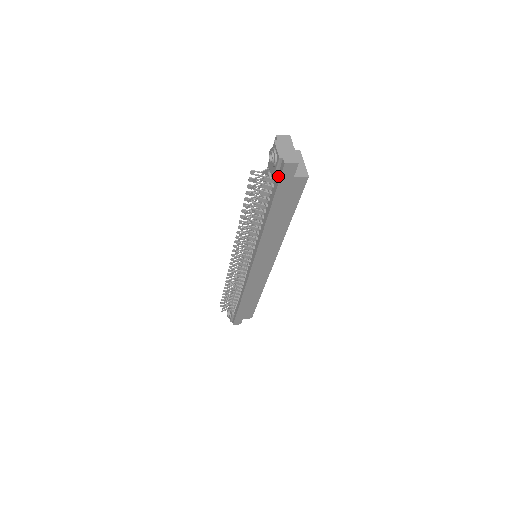
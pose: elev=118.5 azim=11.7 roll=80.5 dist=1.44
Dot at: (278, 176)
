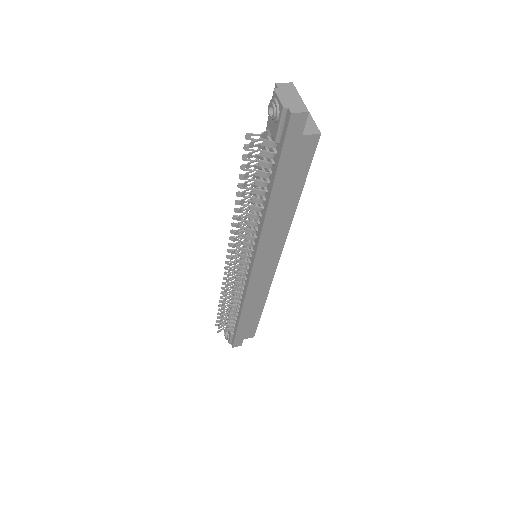
Dot at: (282, 135)
